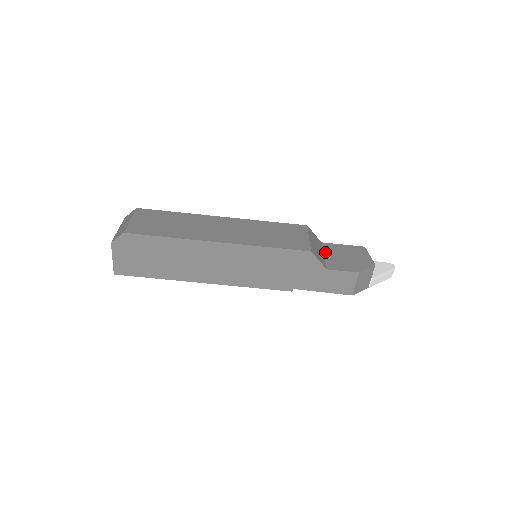
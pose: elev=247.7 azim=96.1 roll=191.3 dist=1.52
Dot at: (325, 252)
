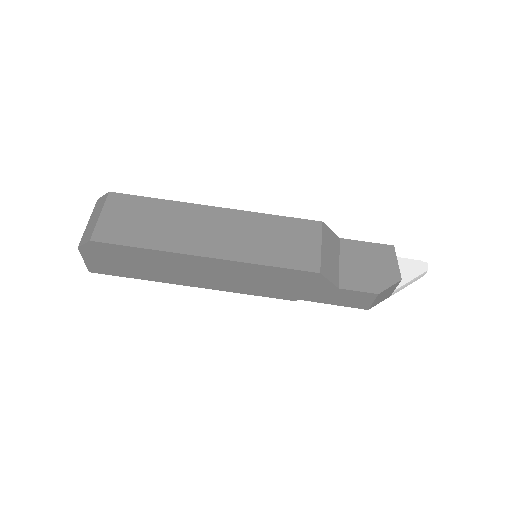
Dot at: (341, 256)
